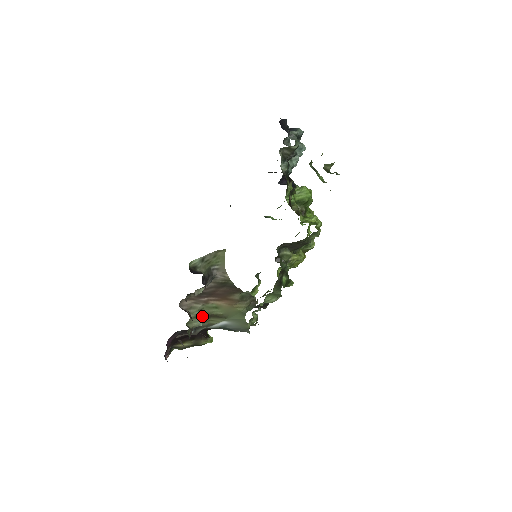
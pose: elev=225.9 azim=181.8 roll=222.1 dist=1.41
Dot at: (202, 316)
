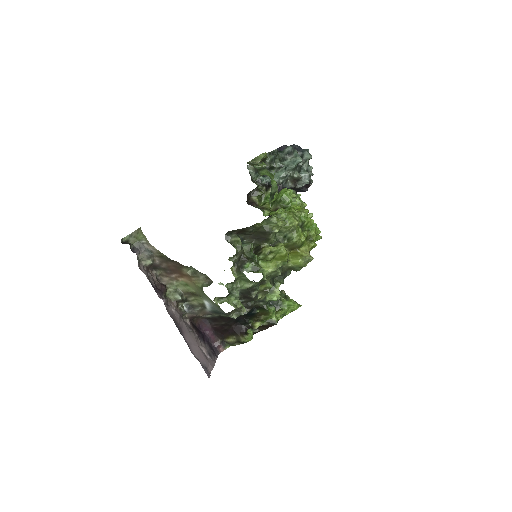
Dot at: (182, 292)
